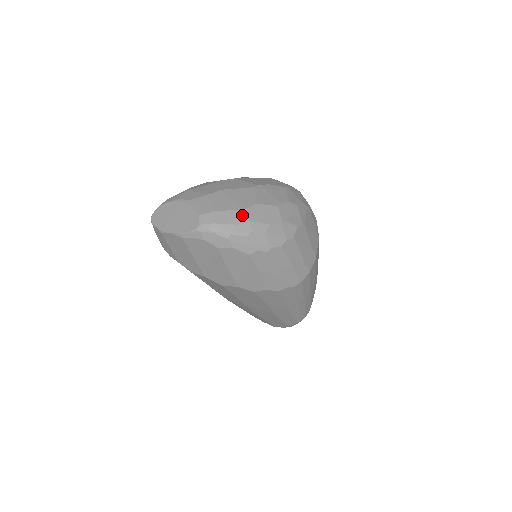
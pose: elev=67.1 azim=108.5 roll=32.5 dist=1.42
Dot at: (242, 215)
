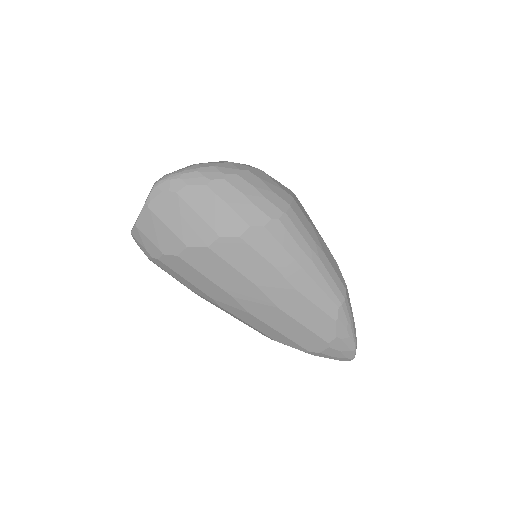
Dot at: occluded
